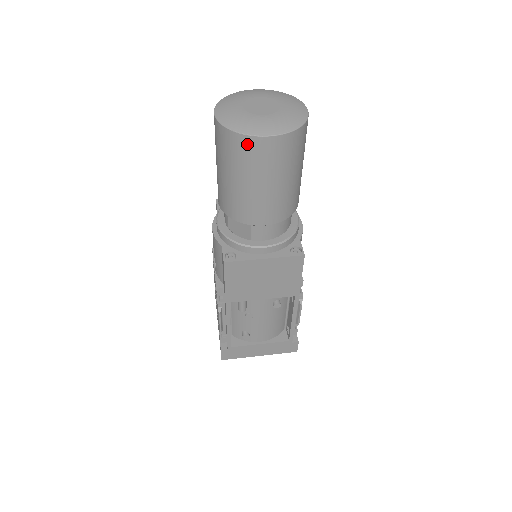
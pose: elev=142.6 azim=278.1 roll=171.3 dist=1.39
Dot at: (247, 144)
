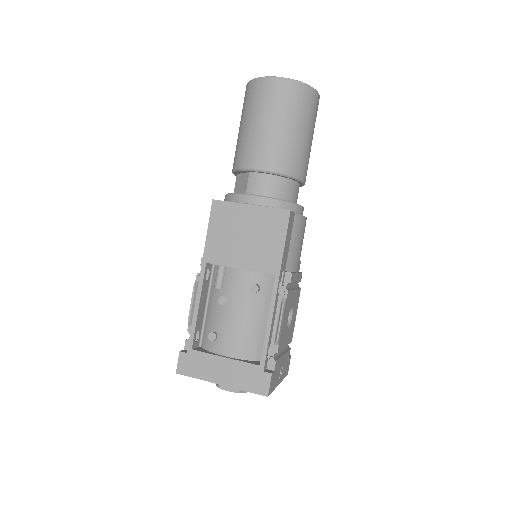
Dot at: (258, 85)
